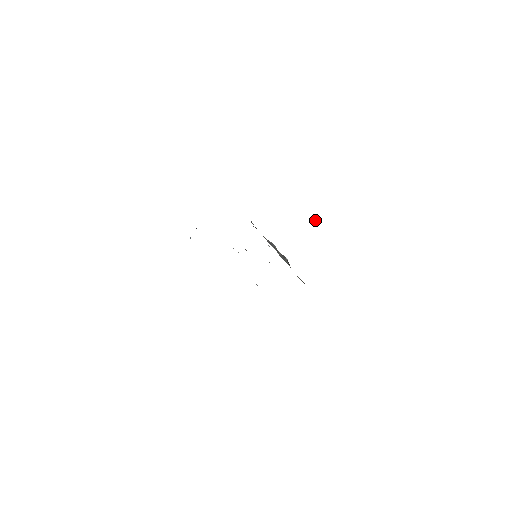
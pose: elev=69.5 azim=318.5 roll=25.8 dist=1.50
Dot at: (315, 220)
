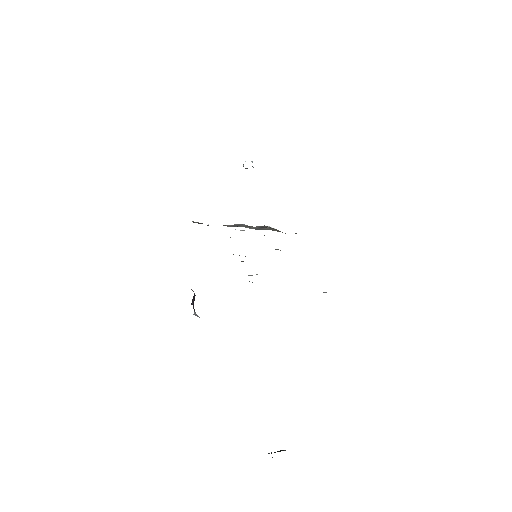
Dot at: (251, 161)
